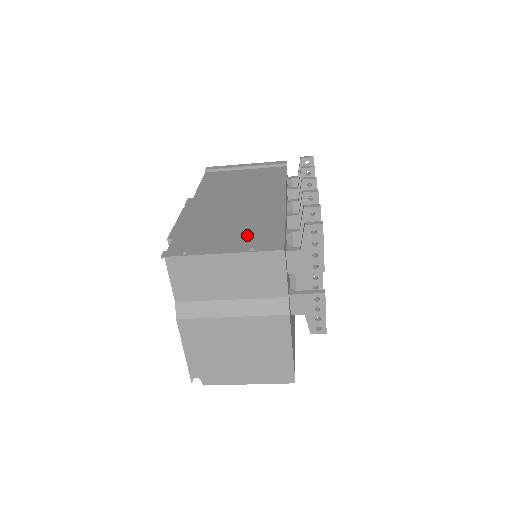
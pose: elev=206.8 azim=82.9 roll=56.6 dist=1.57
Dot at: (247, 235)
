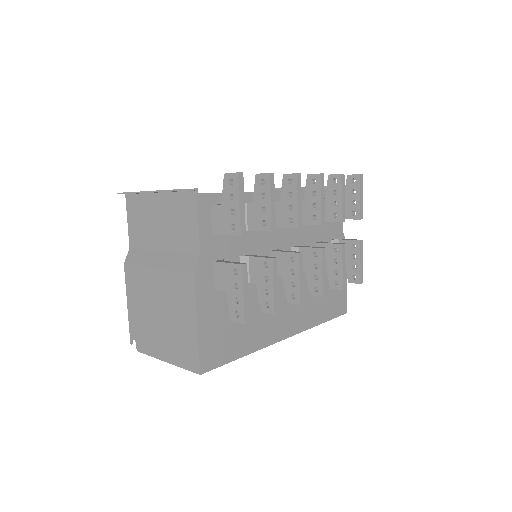
Dot at: occluded
